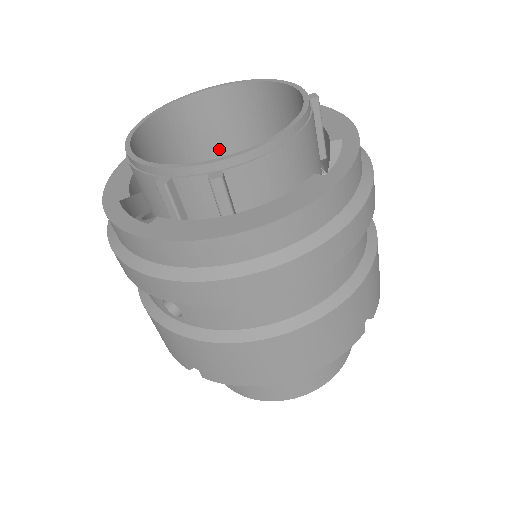
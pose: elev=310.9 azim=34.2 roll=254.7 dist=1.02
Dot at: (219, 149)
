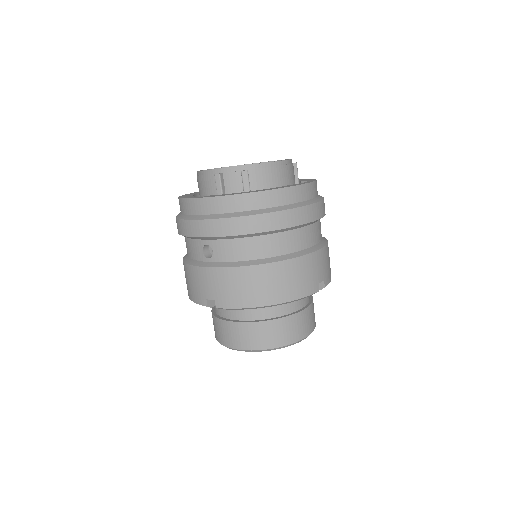
Dot at: occluded
